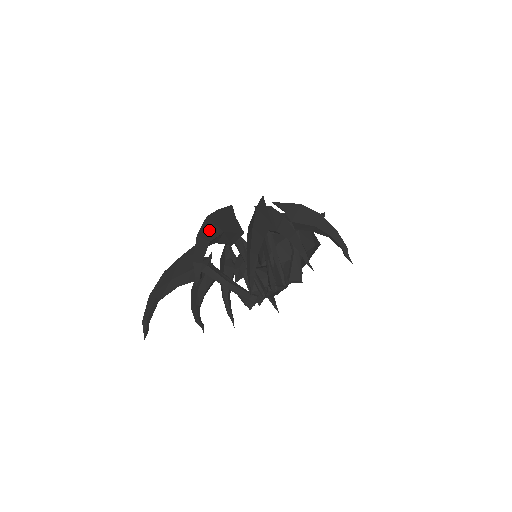
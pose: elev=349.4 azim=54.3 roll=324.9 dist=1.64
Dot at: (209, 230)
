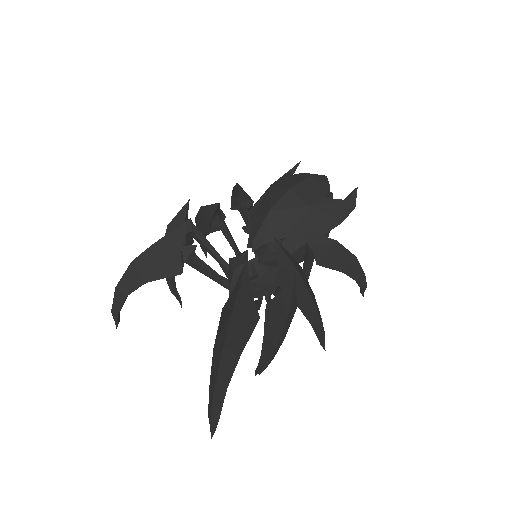
Dot at: (226, 368)
